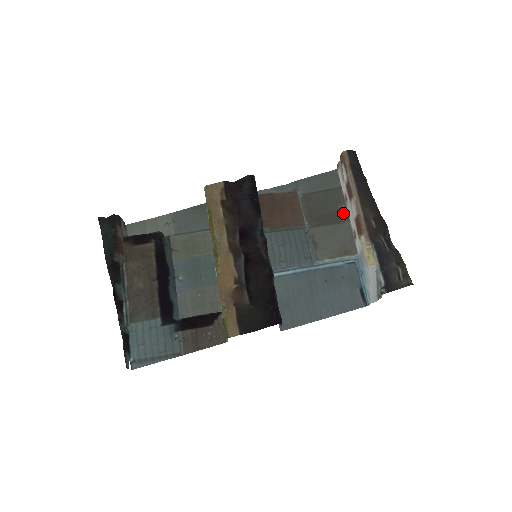
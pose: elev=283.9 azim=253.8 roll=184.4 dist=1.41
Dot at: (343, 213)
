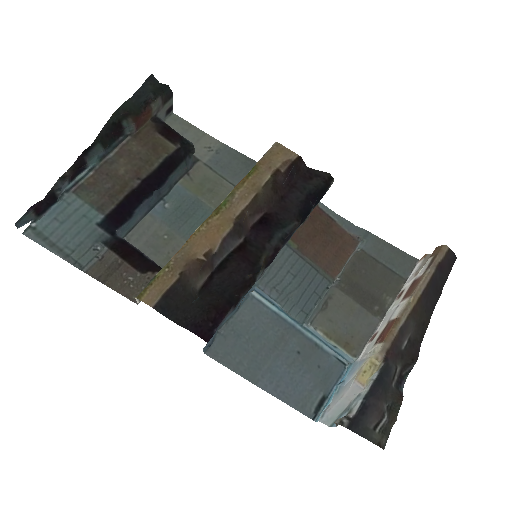
Dot at: (383, 306)
